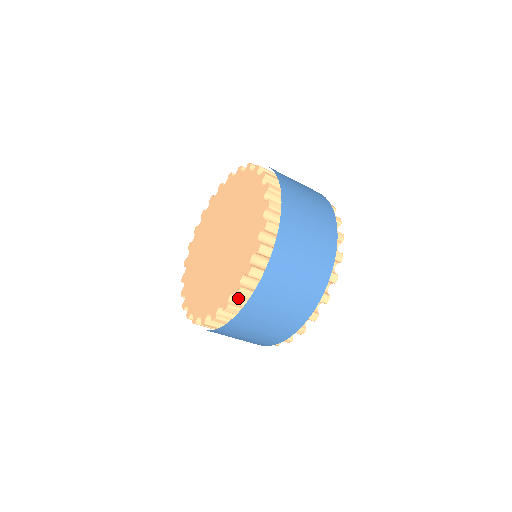
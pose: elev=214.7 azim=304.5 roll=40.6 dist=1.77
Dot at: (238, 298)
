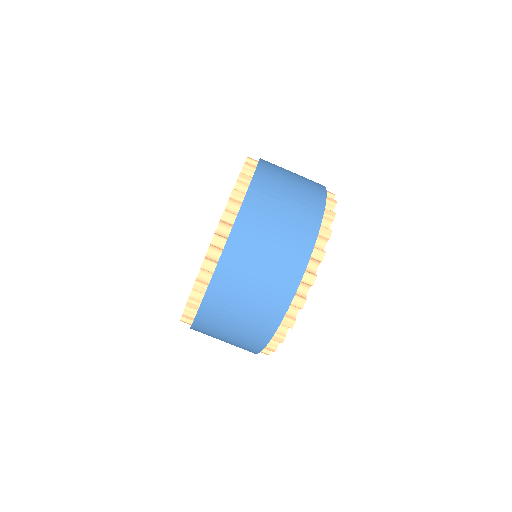
Dot at: occluded
